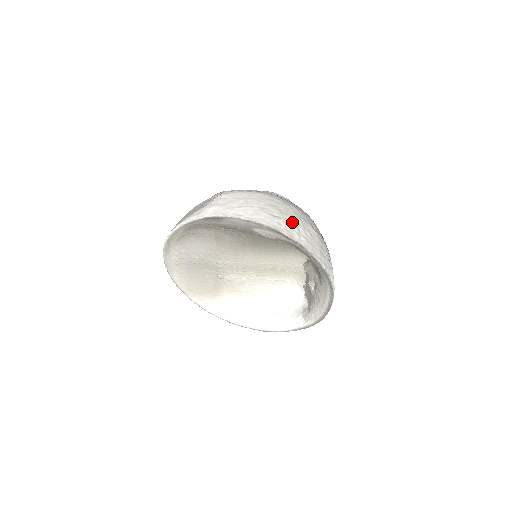
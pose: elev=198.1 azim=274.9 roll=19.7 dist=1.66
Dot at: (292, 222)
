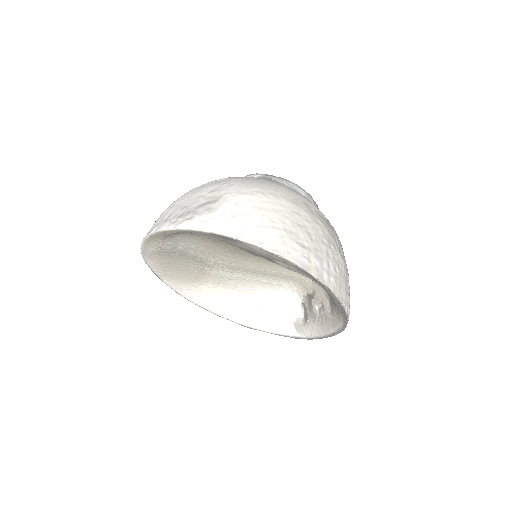
Dot at: (322, 254)
